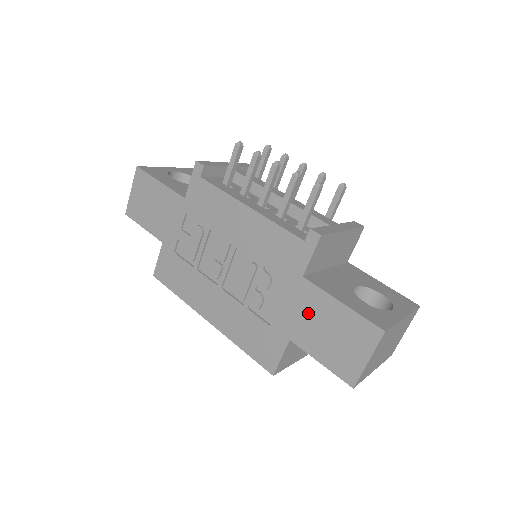
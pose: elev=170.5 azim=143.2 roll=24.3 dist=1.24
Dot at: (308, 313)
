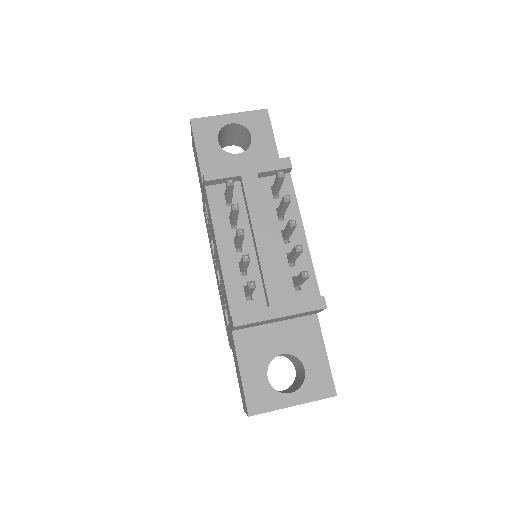
Dot at: (234, 351)
